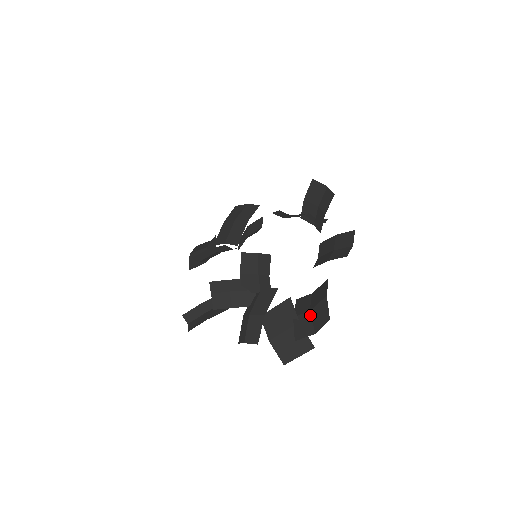
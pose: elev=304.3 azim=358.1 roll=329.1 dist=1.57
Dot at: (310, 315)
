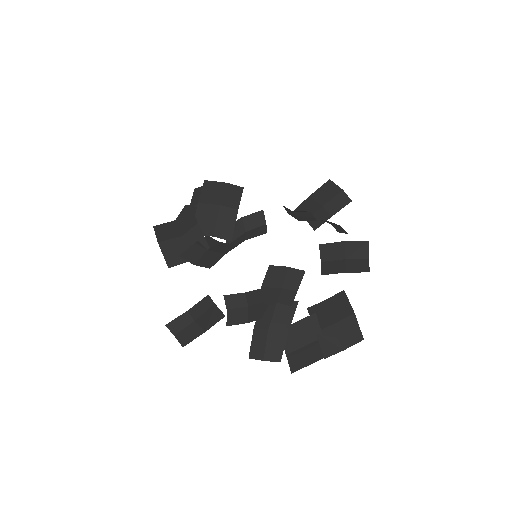
Dot at: (333, 330)
